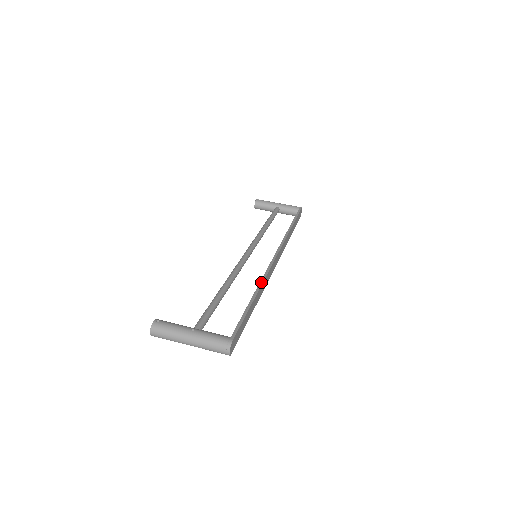
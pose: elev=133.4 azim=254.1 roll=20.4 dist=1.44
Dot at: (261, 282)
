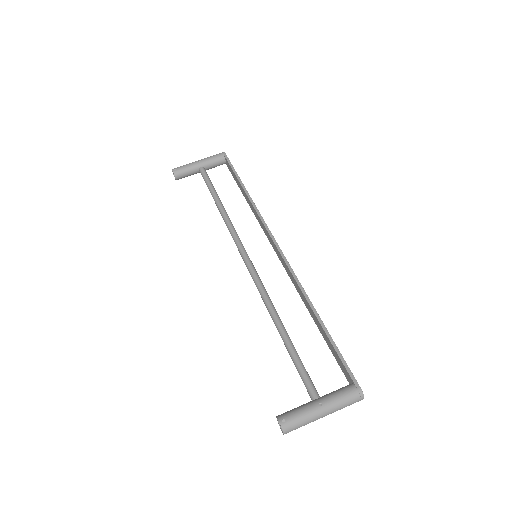
Dot at: (304, 294)
